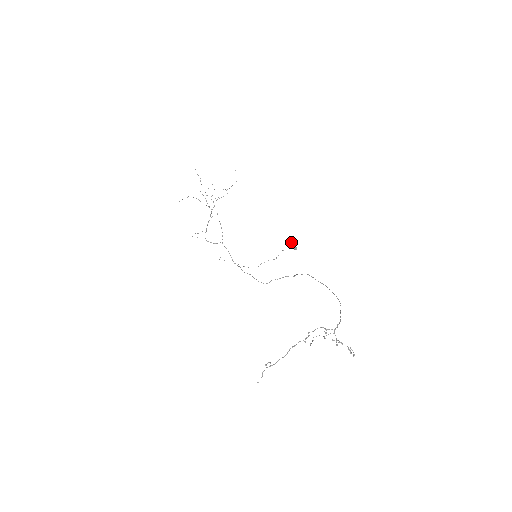
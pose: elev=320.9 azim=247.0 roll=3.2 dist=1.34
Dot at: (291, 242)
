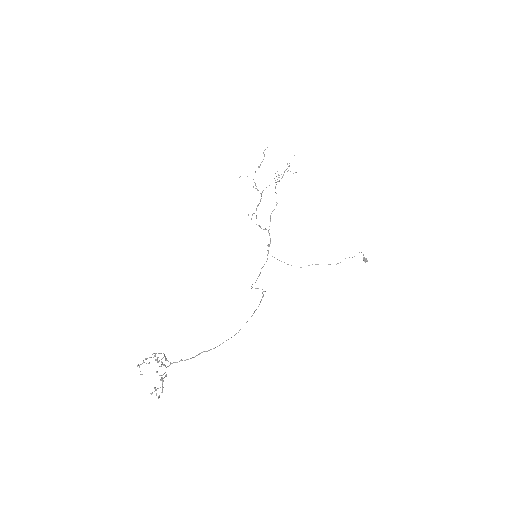
Dot at: occluded
